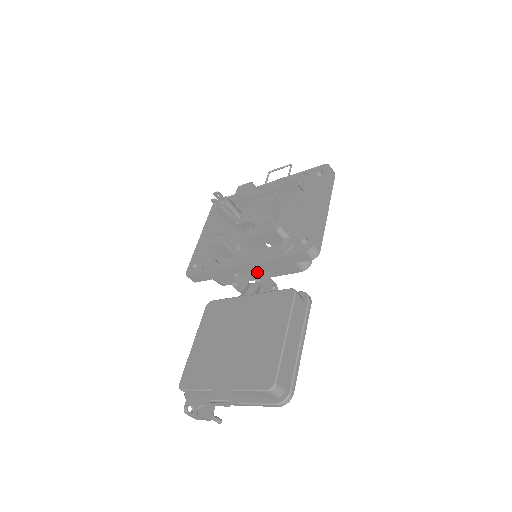
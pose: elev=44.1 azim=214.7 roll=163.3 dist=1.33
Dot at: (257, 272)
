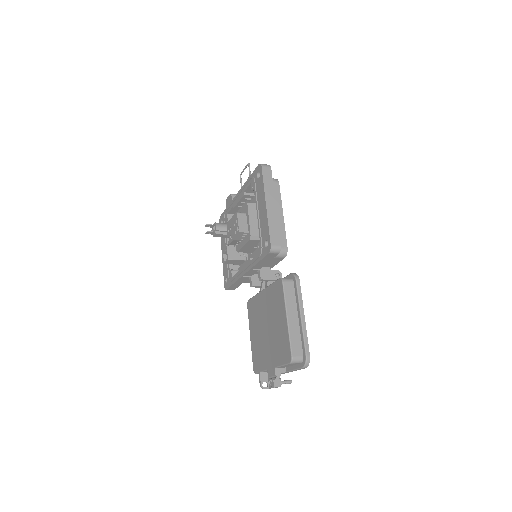
Dot at: (258, 273)
